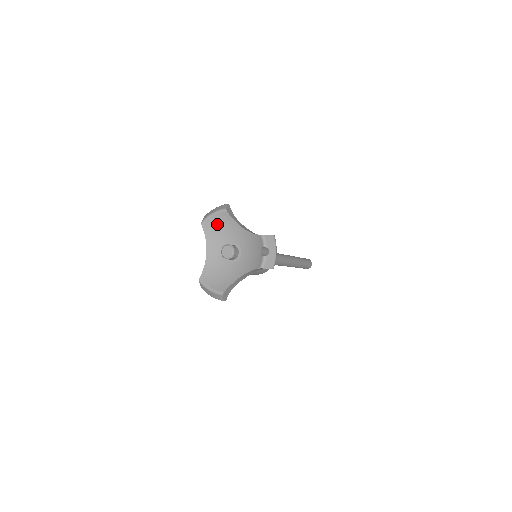
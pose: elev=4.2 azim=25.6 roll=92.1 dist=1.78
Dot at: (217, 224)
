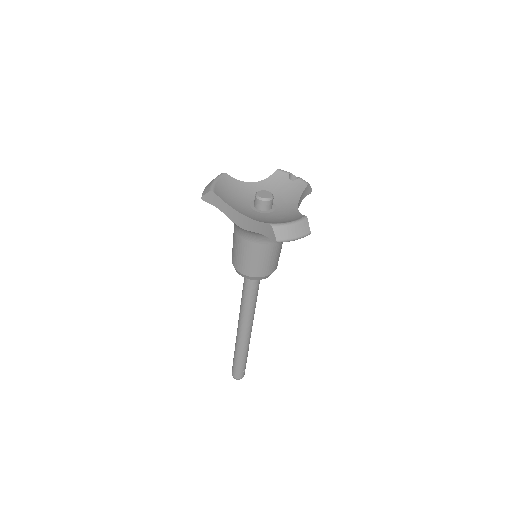
Dot at: (225, 190)
